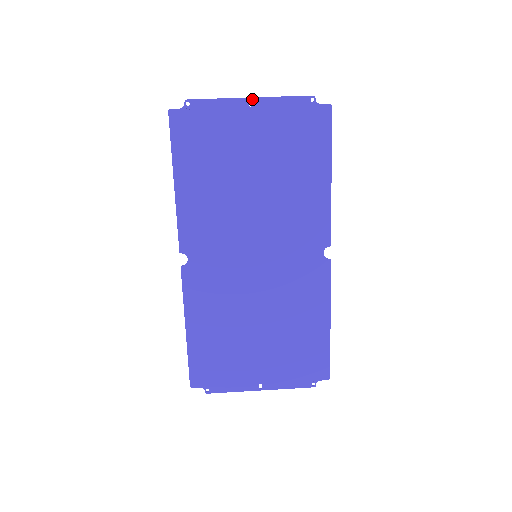
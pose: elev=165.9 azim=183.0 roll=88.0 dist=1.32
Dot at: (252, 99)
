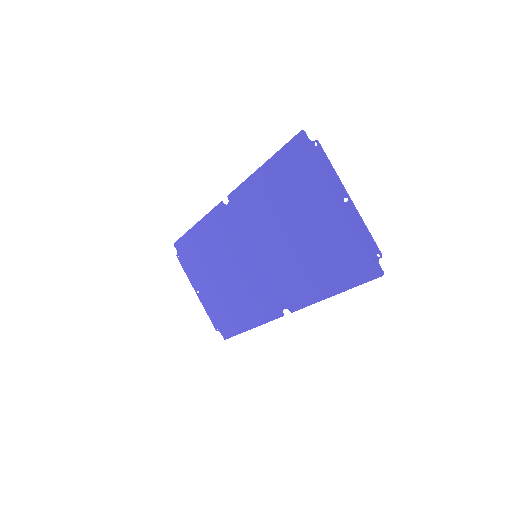
Dot at: (349, 200)
